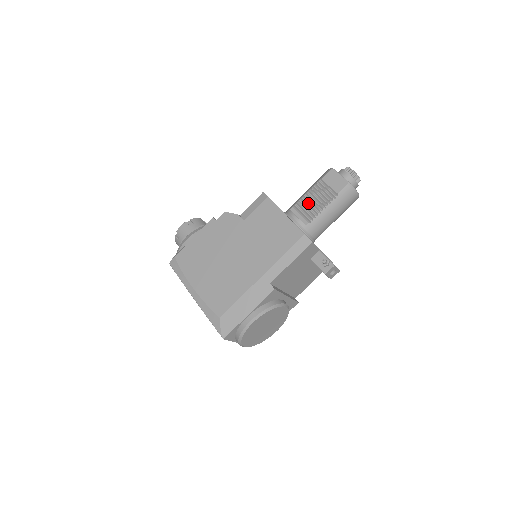
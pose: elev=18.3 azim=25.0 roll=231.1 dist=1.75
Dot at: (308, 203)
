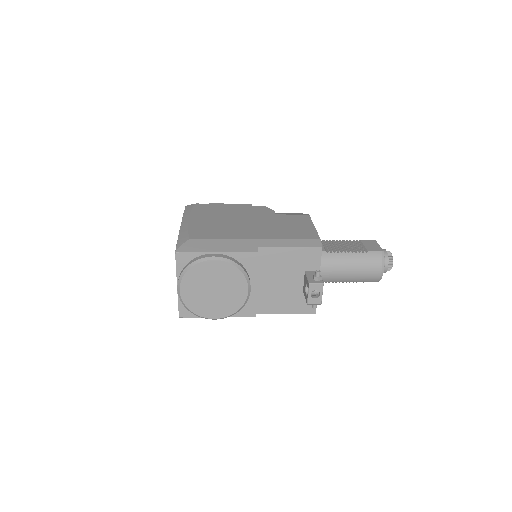
Dot at: (336, 244)
